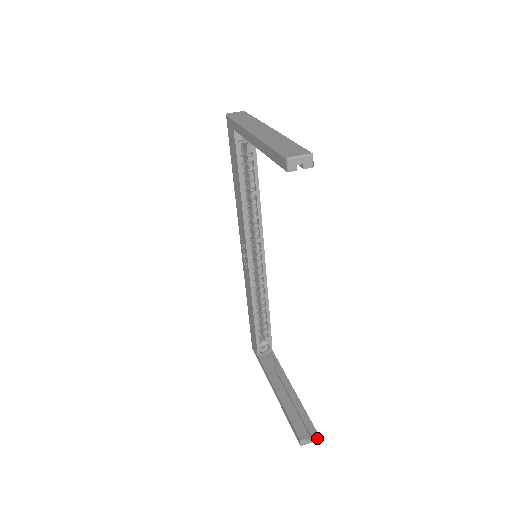
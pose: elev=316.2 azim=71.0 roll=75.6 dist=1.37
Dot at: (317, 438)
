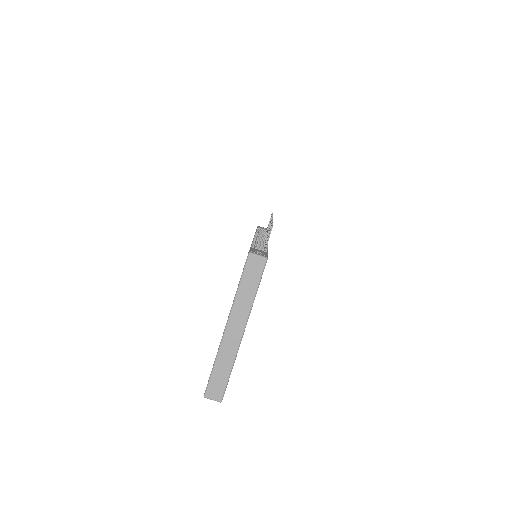
Dot at: occluded
